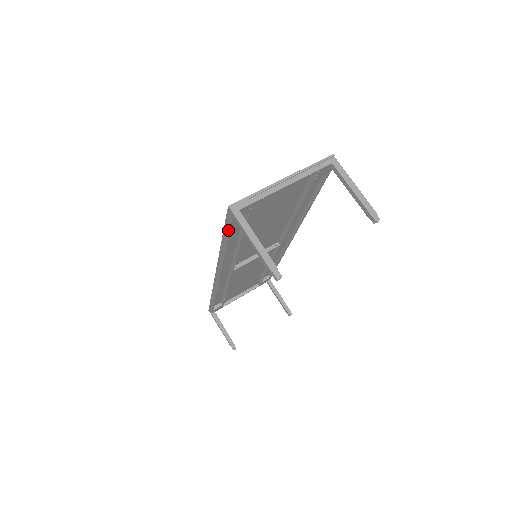
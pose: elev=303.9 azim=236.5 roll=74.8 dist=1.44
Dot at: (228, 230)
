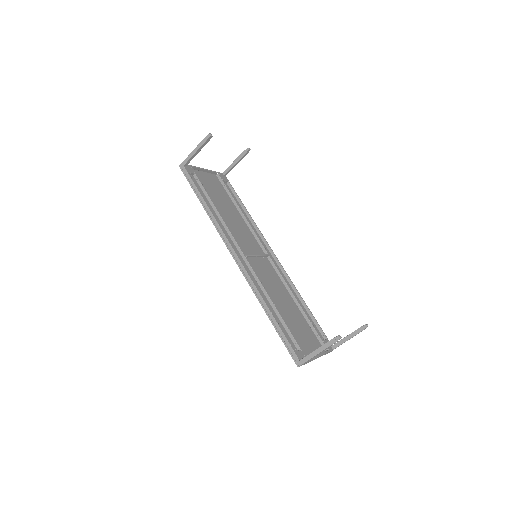
Dot at: (192, 182)
